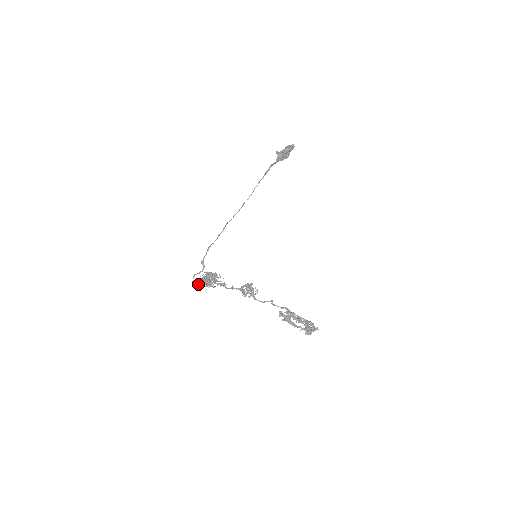
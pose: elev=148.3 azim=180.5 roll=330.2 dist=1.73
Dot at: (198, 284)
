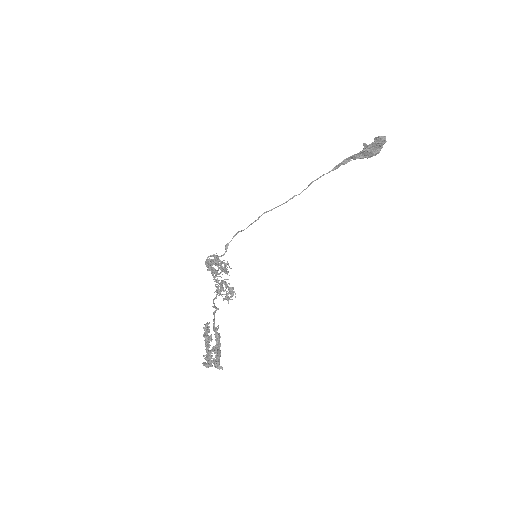
Dot at: (207, 266)
